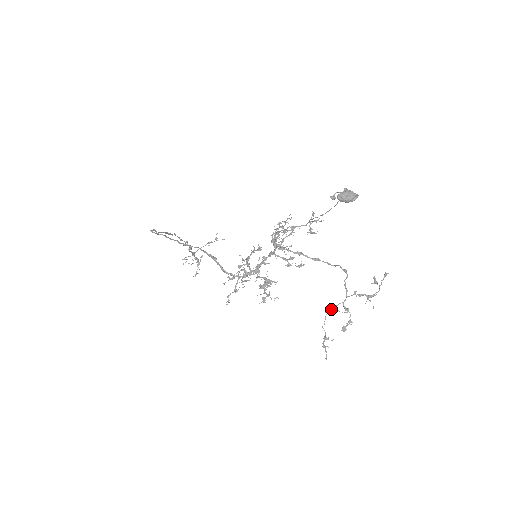
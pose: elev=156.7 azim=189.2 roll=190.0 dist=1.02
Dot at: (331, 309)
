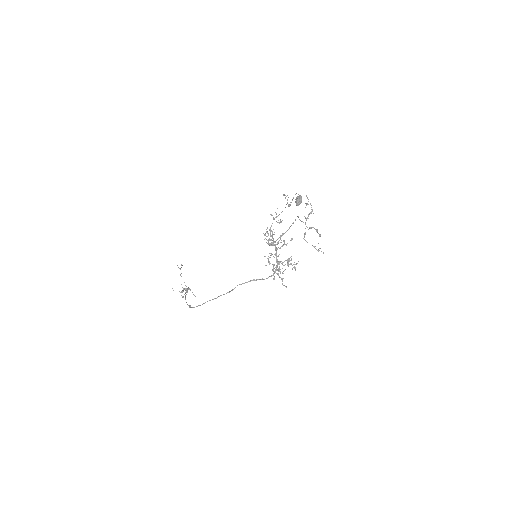
Dot at: (304, 235)
